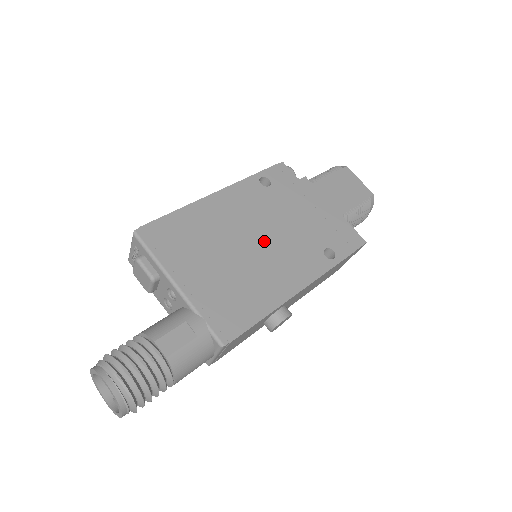
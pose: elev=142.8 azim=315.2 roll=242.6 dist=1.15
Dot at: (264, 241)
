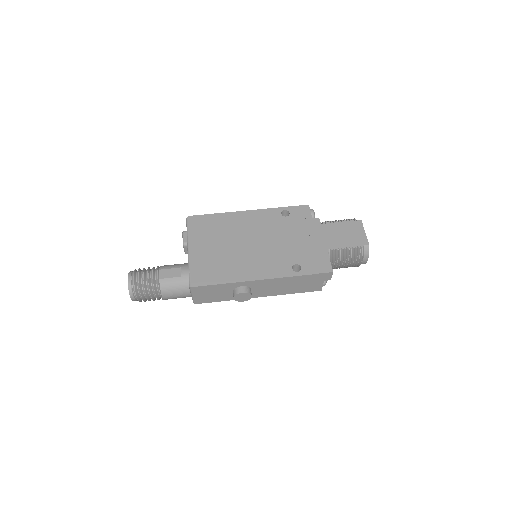
Dot at: (256, 245)
